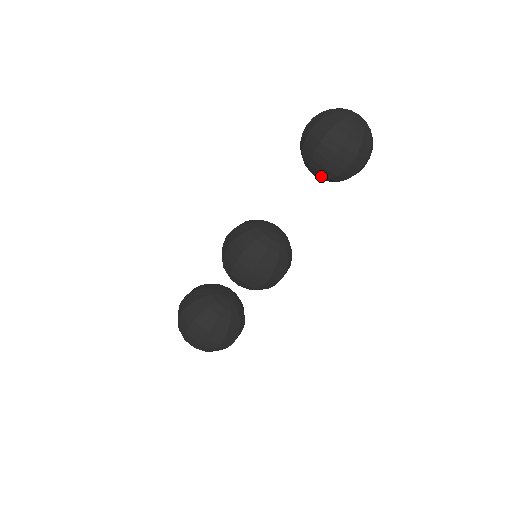
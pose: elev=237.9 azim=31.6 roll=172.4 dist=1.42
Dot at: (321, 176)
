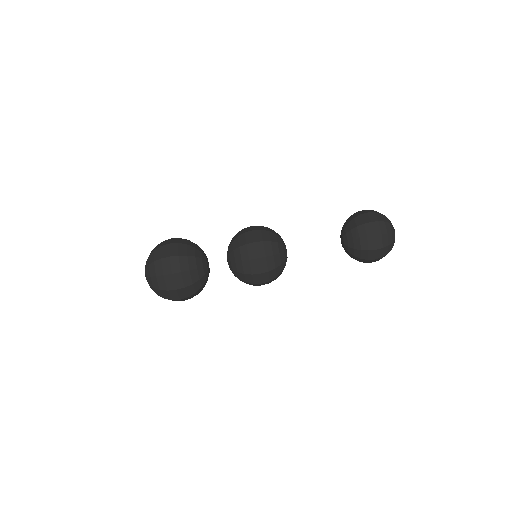
Dot at: (349, 234)
